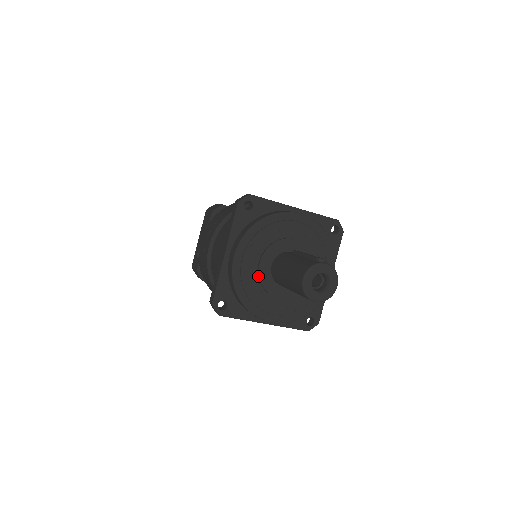
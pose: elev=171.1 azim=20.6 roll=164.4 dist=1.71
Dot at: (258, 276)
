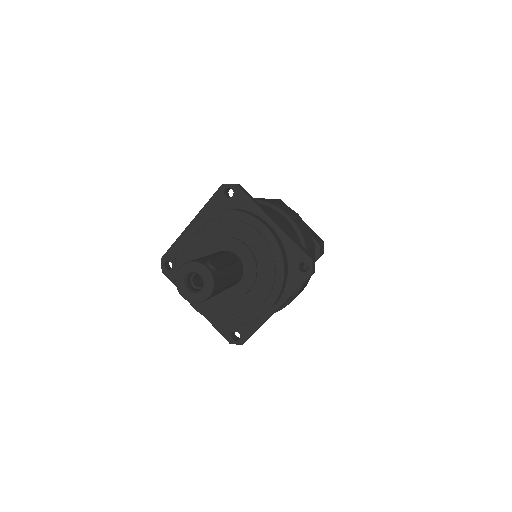
Dot at: occluded
